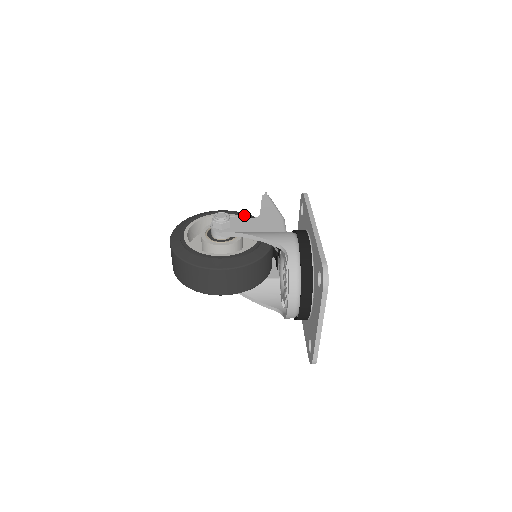
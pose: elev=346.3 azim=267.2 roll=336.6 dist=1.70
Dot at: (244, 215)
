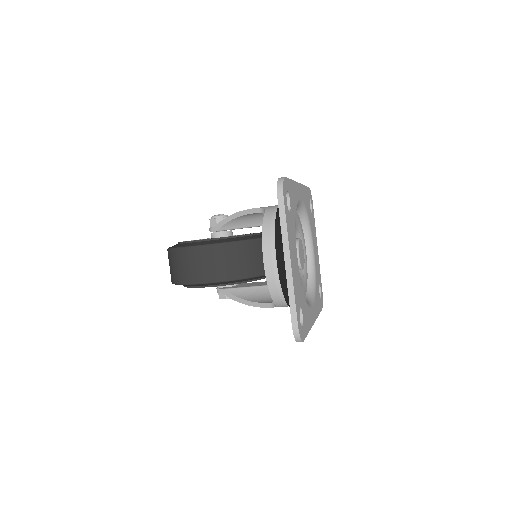
Dot at: occluded
